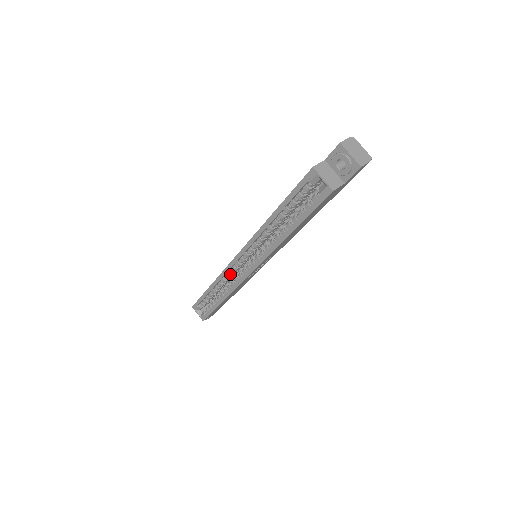
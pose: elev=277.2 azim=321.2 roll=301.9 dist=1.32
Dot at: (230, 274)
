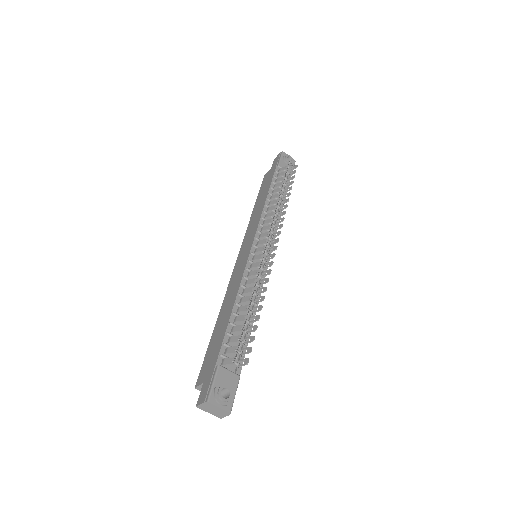
Dot at: occluded
